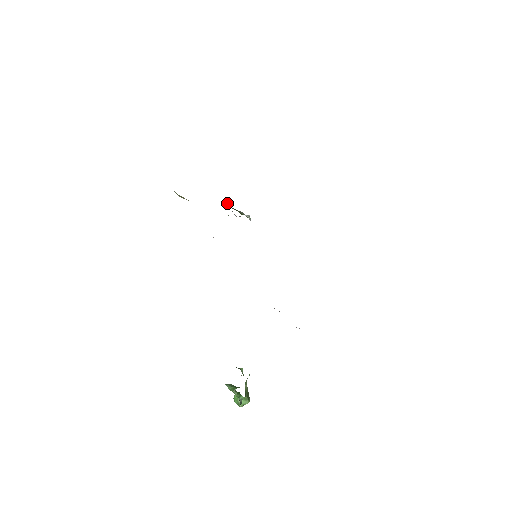
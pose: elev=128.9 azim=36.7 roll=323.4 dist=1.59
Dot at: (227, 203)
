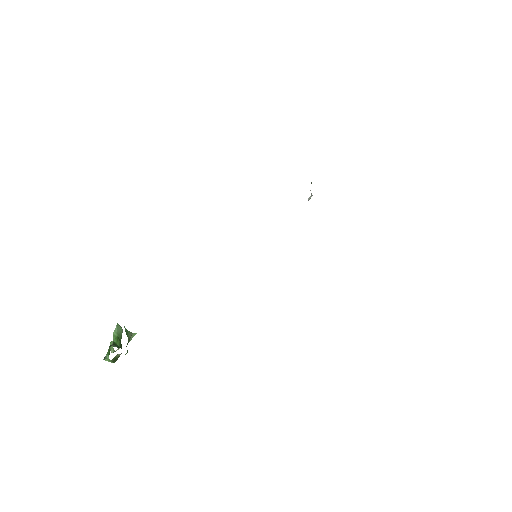
Dot at: occluded
